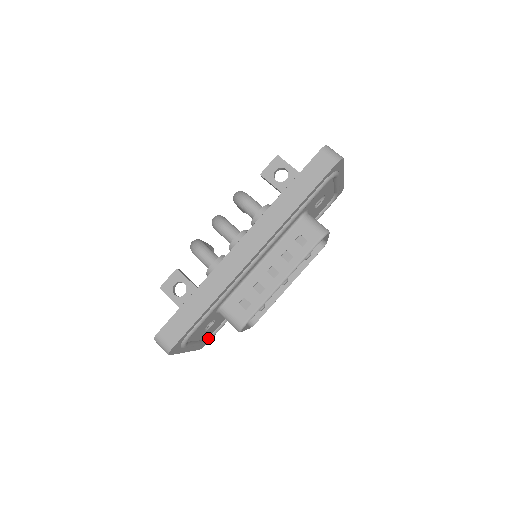
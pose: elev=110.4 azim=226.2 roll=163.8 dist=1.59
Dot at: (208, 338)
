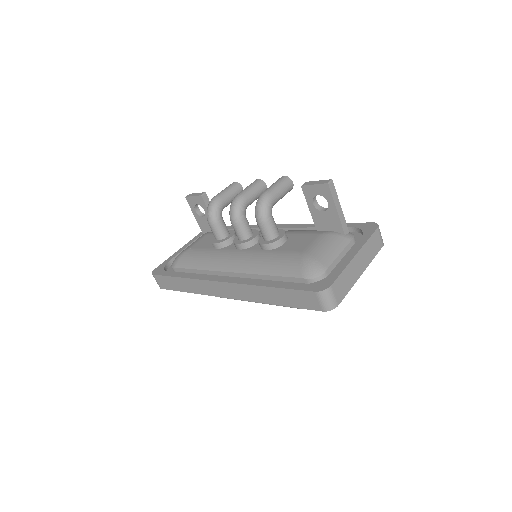
Dot at: occluded
